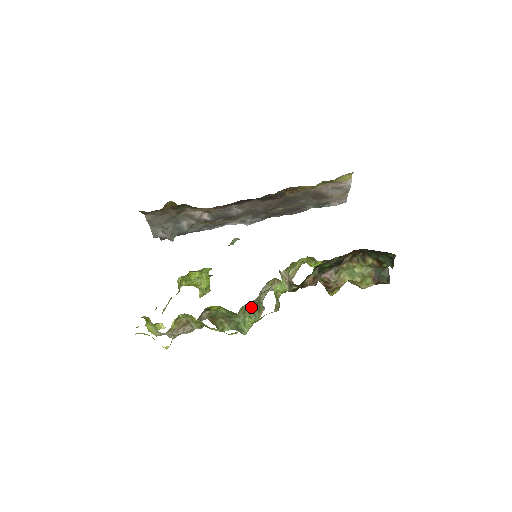
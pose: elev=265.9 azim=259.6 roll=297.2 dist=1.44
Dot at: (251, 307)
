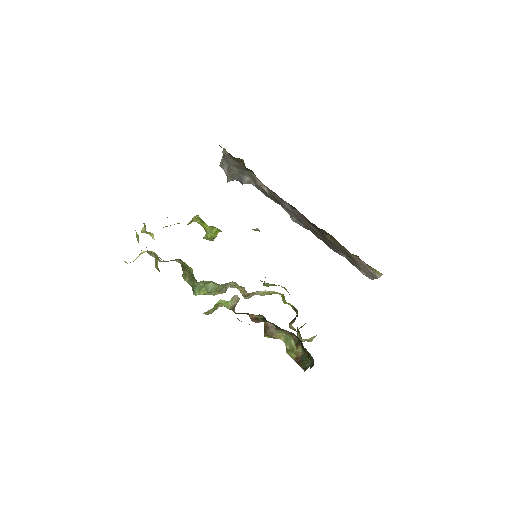
Dot at: (214, 285)
